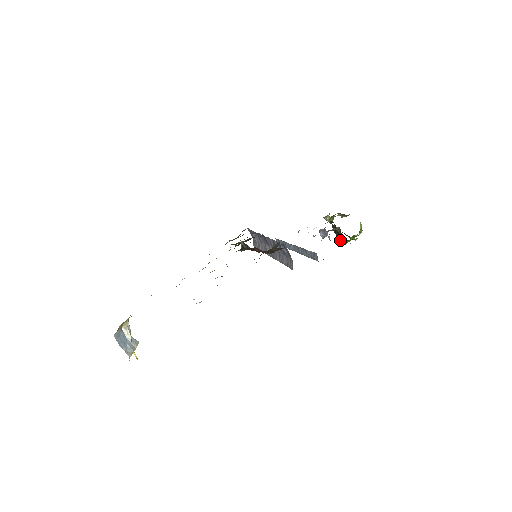
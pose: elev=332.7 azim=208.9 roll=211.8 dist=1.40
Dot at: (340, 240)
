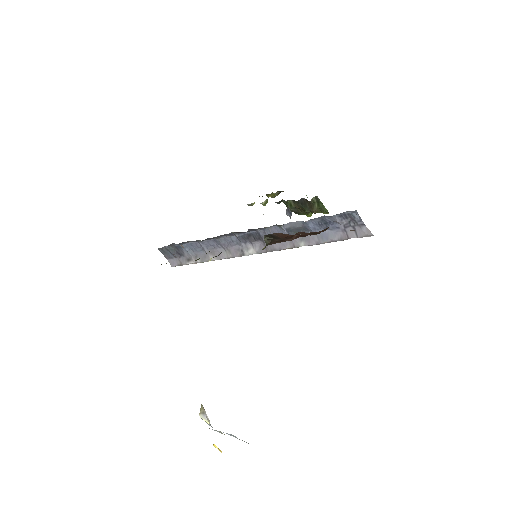
Dot at: (316, 212)
